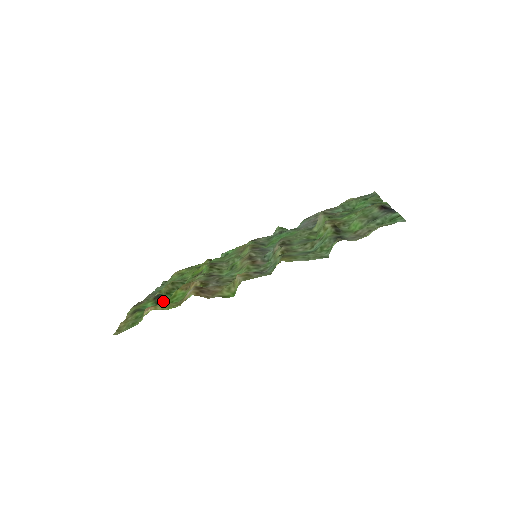
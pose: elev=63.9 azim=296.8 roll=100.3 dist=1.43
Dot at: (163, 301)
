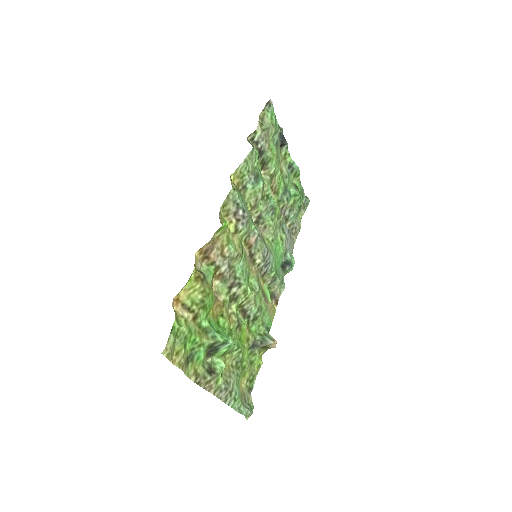
Dot at: (216, 348)
